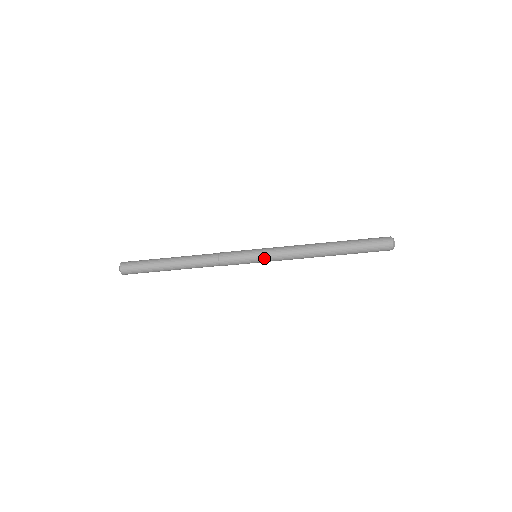
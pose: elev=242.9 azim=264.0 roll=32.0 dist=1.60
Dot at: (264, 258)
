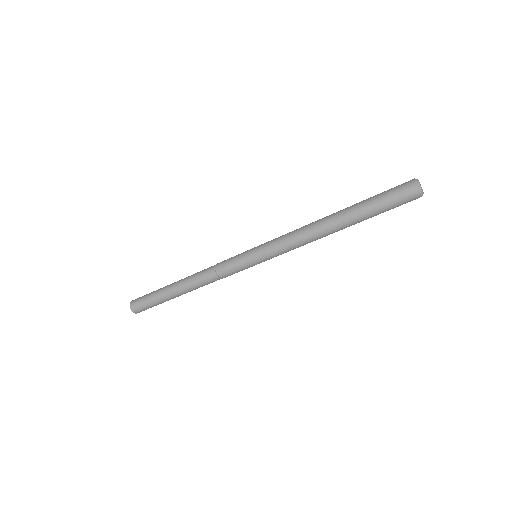
Dot at: (262, 255)
